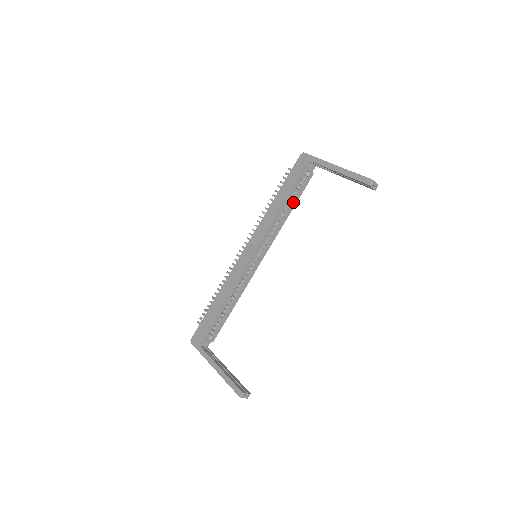
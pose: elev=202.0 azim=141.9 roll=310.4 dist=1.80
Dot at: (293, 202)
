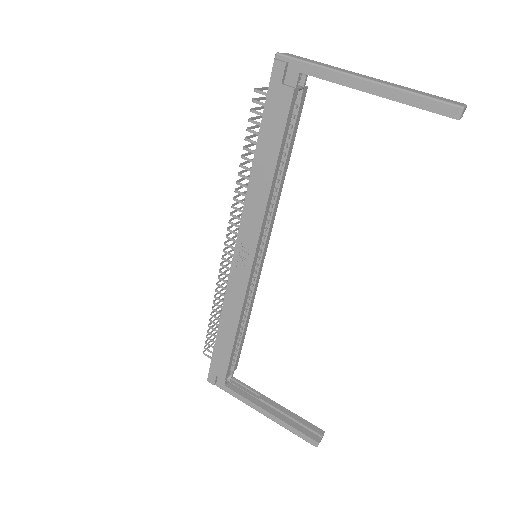
Dot at: (287, 154)
